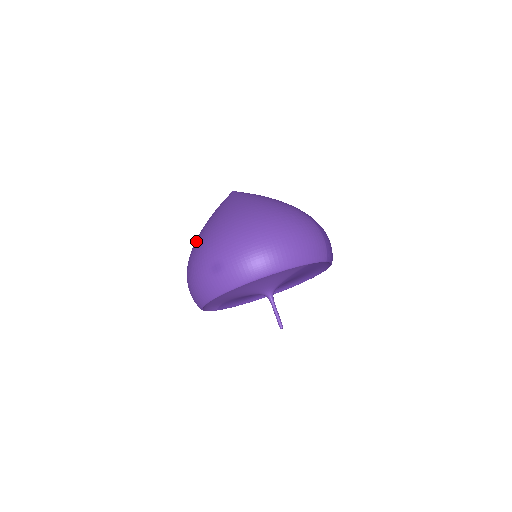
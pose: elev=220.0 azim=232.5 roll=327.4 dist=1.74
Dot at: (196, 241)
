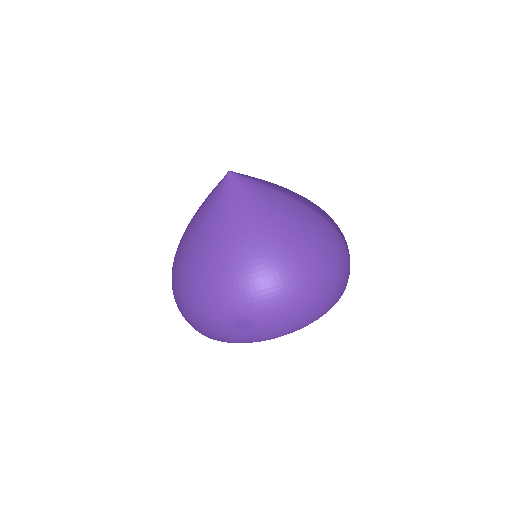
Dot at: (197, 265)
